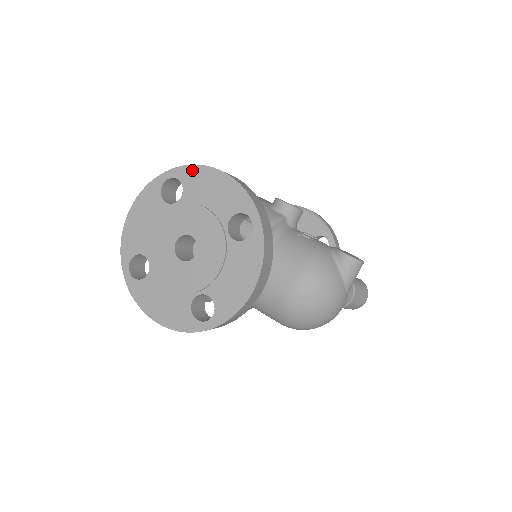
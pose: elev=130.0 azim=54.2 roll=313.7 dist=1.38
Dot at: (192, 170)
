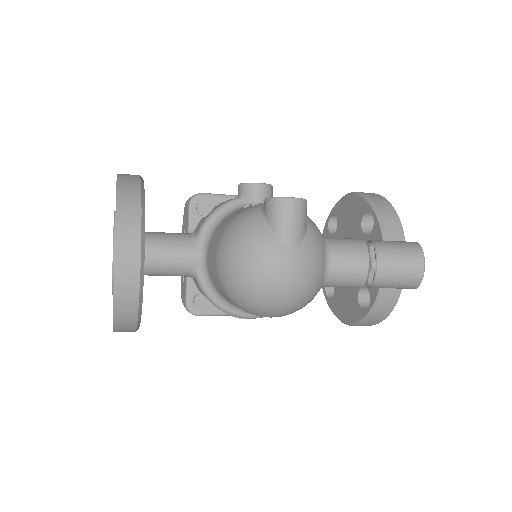
Dot at: occluded
